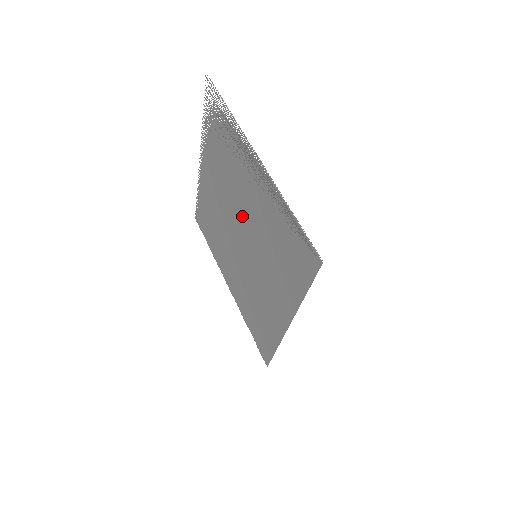
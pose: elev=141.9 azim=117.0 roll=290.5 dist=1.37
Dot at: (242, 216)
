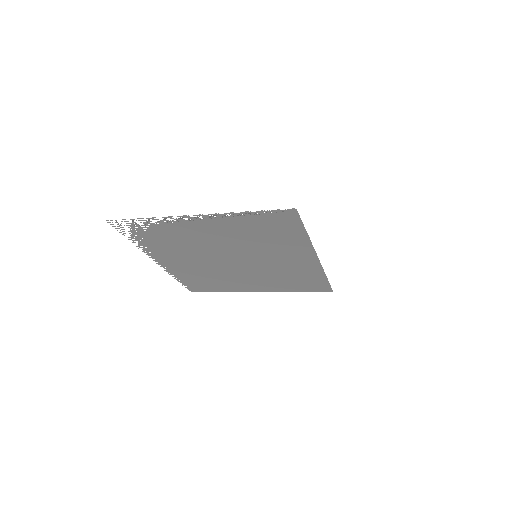
Dot at: (222, 251)
